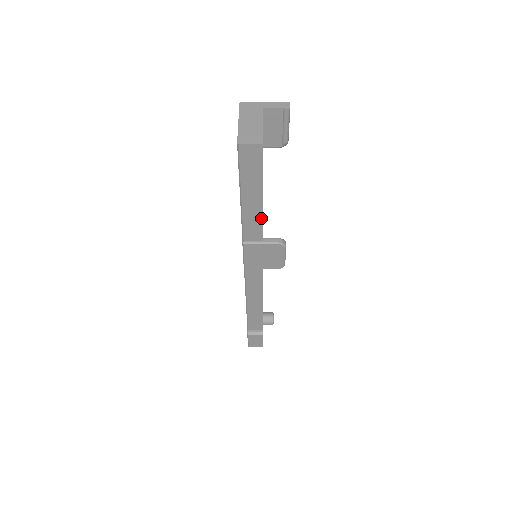
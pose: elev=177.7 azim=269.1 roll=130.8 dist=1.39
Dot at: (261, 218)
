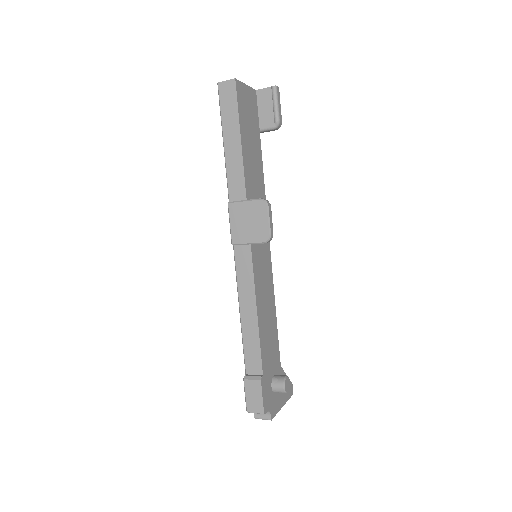
Dot at: (242, 167)
